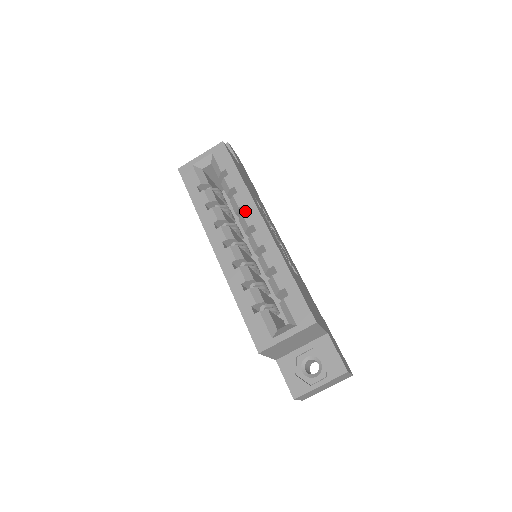
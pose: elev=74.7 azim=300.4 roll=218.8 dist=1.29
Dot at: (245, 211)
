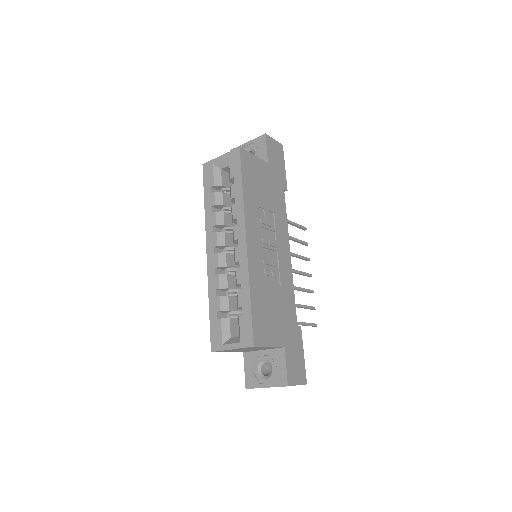
Dot at: occluded
